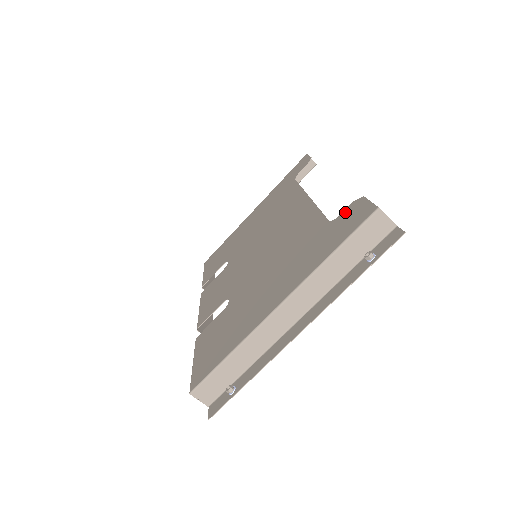
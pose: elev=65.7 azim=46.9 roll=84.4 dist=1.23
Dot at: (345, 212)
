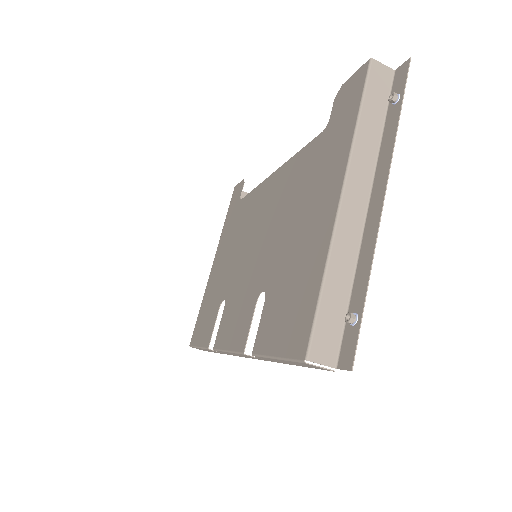
Dot at: (334, 108)
